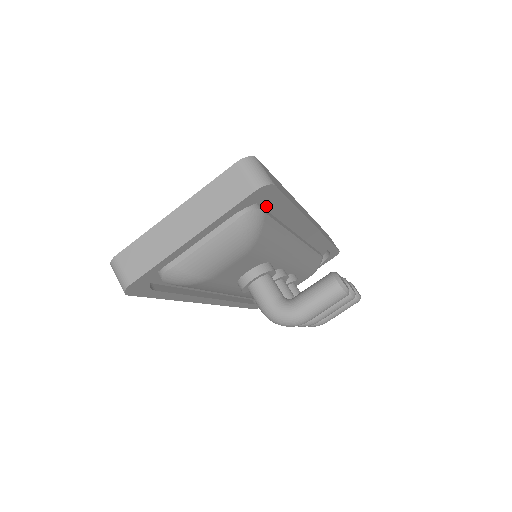
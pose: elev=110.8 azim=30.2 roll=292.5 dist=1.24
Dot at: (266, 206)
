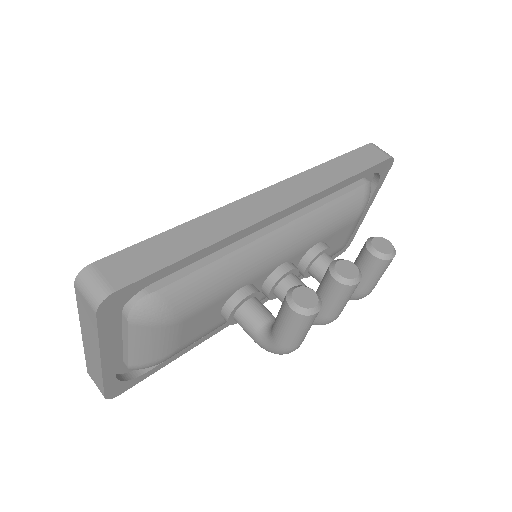
Dot at: occluded
